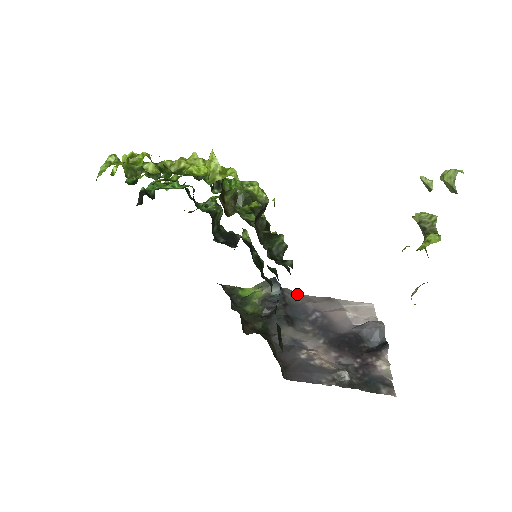
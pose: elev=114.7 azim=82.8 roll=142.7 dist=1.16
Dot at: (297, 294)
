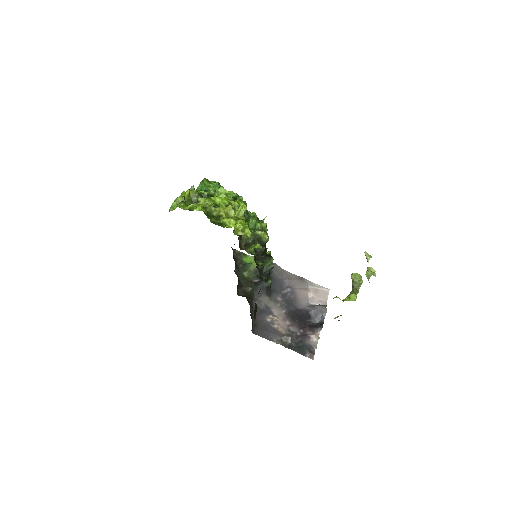
Dot at: (281, 270)
